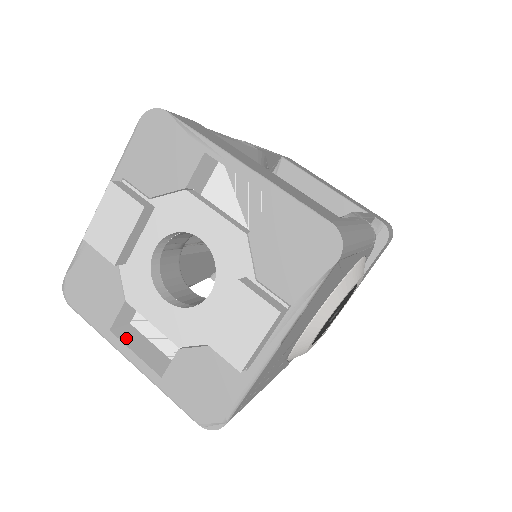
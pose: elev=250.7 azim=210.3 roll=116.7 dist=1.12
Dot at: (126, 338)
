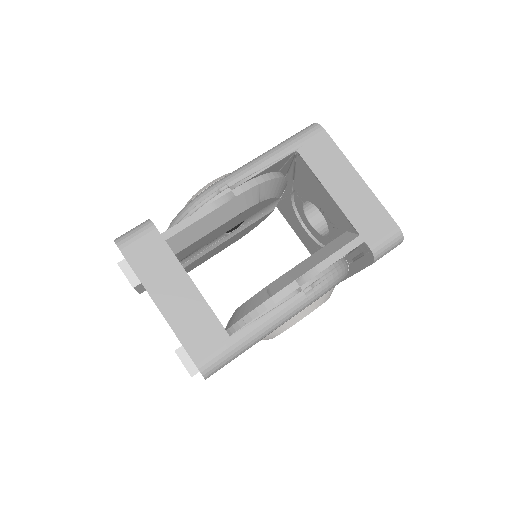
Dot at: occluded
